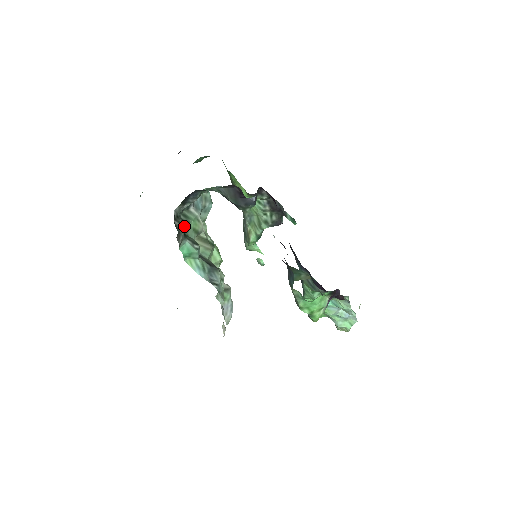
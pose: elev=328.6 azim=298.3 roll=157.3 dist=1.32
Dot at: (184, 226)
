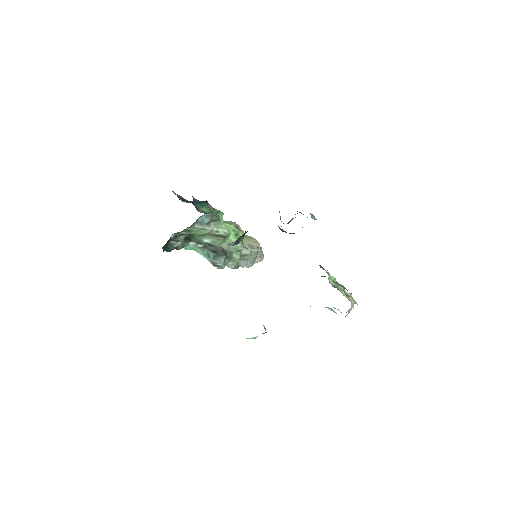
Dot at: (187, 236)
